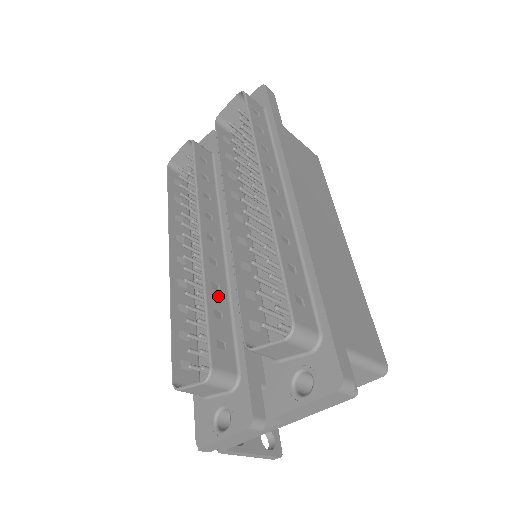
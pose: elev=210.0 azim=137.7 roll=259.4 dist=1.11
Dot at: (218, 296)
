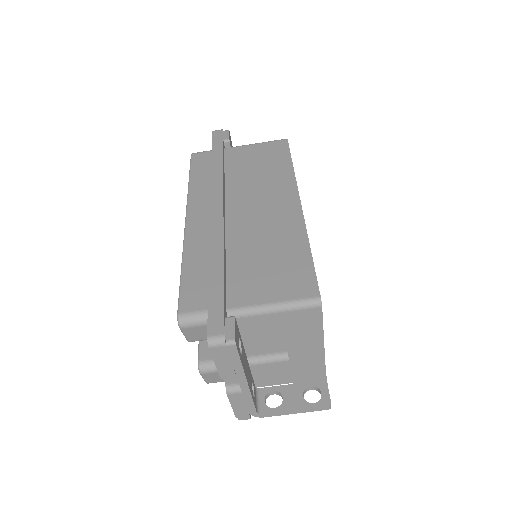
Dot at: occluded
